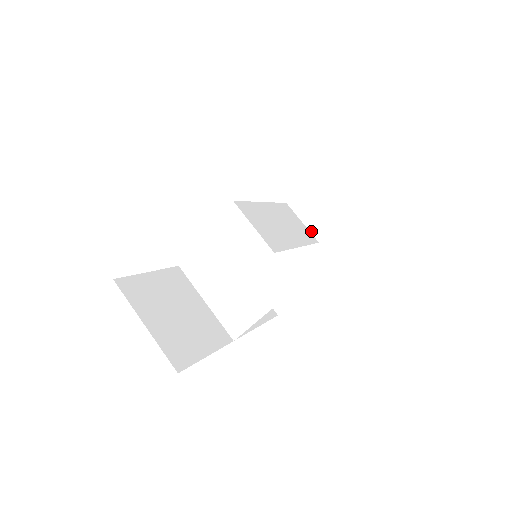
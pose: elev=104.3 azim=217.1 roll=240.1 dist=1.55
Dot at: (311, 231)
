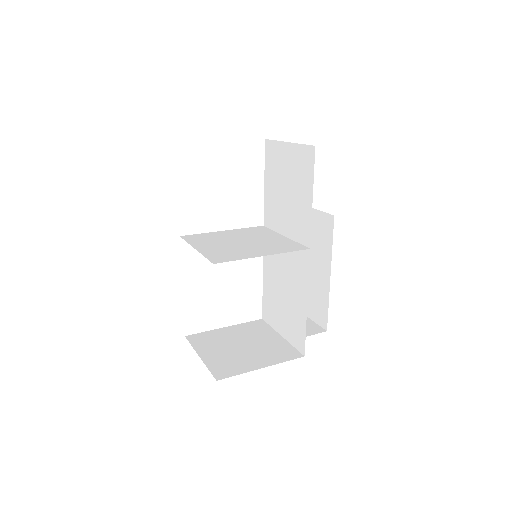
Dot at: (282, 334)
